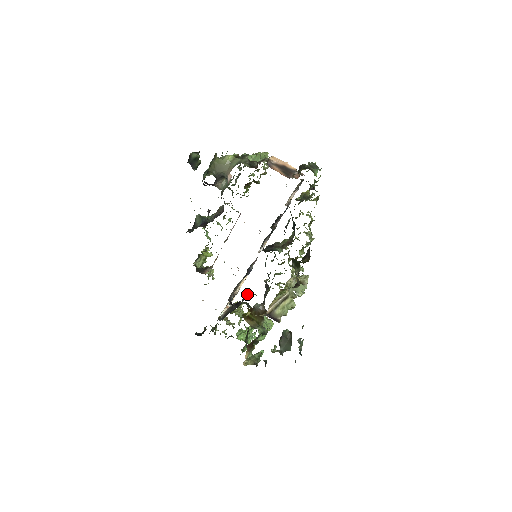
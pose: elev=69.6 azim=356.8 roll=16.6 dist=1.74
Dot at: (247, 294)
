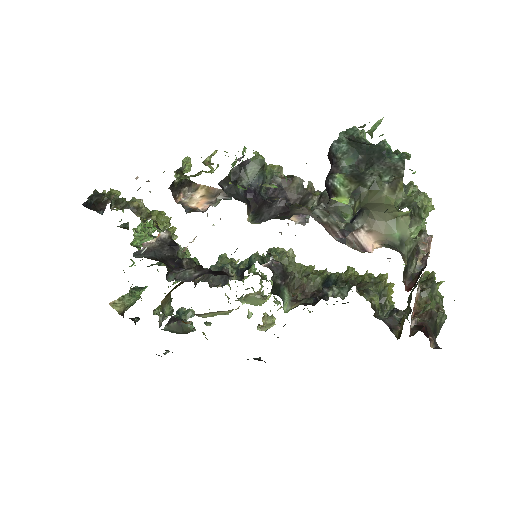
Dot at: (196, 261)
